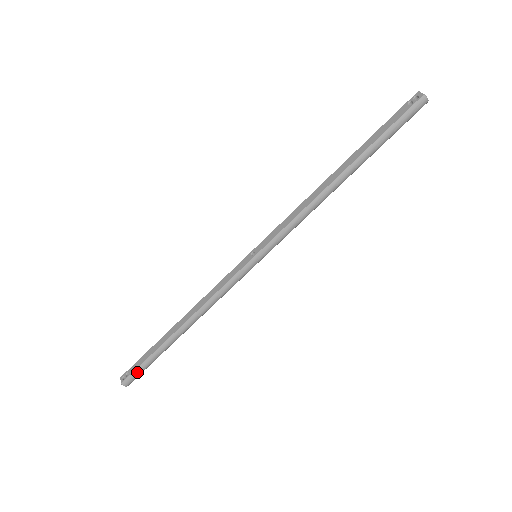
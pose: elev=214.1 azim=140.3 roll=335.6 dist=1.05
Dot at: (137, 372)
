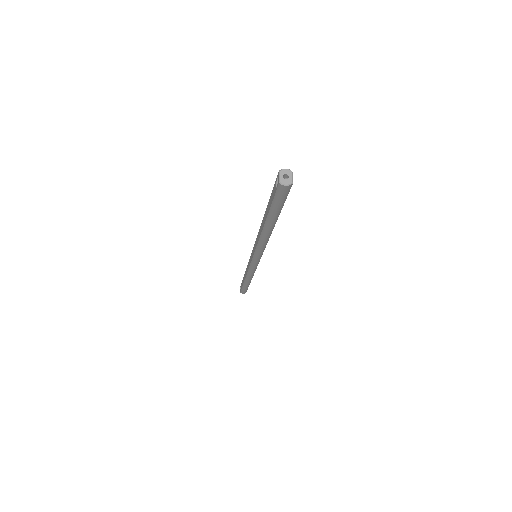
Dot at: (243, 291)
